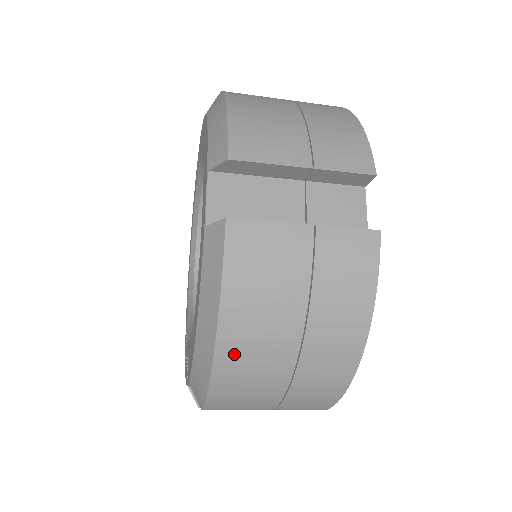
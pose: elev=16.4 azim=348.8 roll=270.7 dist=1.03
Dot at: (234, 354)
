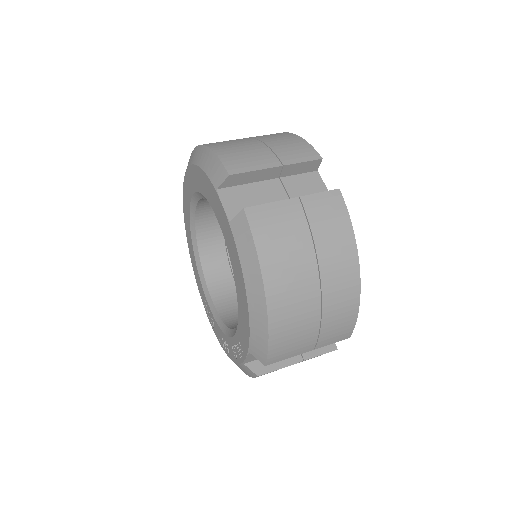
Dot at: (279, 299)
